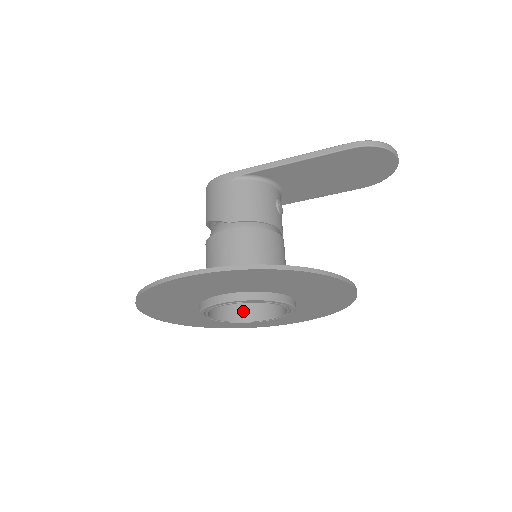
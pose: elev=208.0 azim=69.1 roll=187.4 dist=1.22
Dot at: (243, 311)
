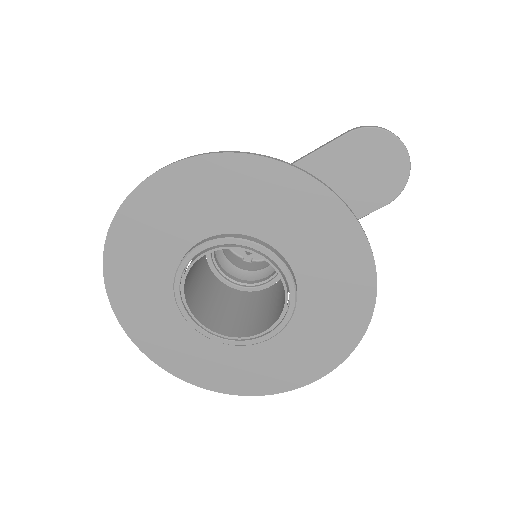
Dot at: (240, 329)
